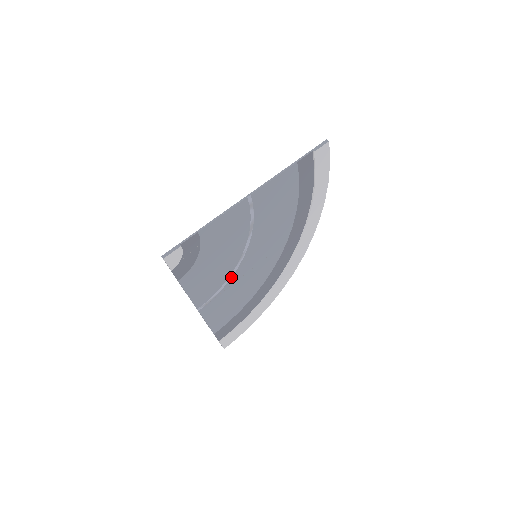
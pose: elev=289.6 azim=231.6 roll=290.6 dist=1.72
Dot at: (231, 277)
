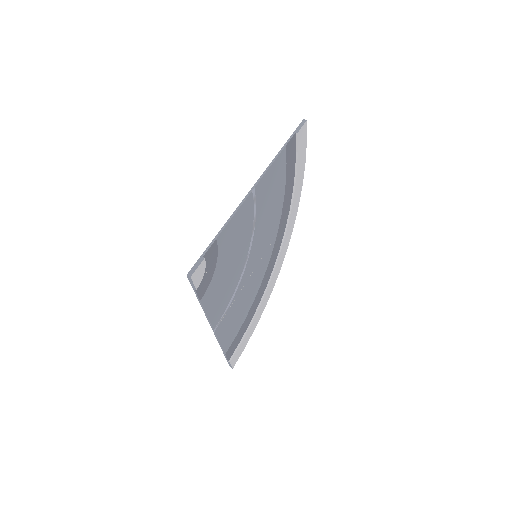
Dot at: (238, 285)
